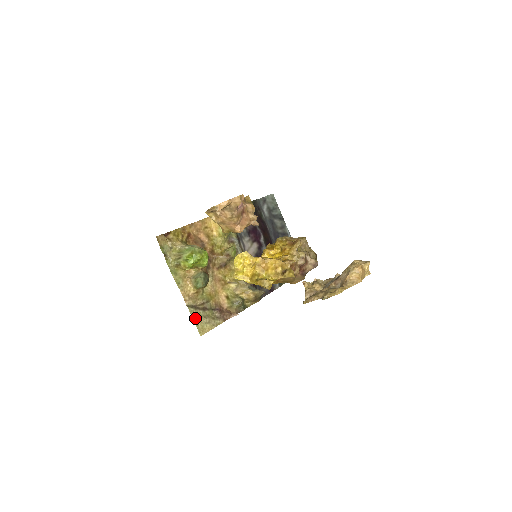
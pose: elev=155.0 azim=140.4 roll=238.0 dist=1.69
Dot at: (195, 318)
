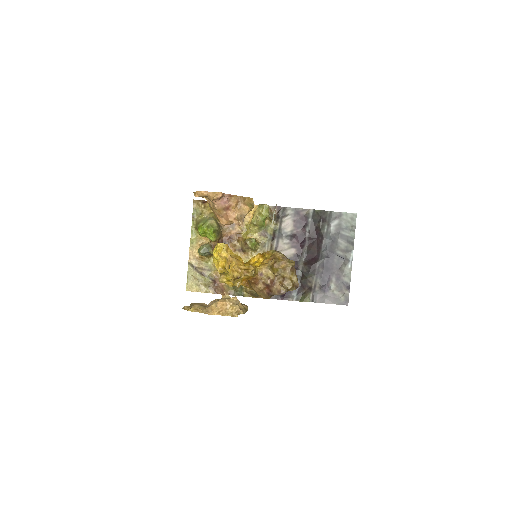
Dot at: (190, 275)
